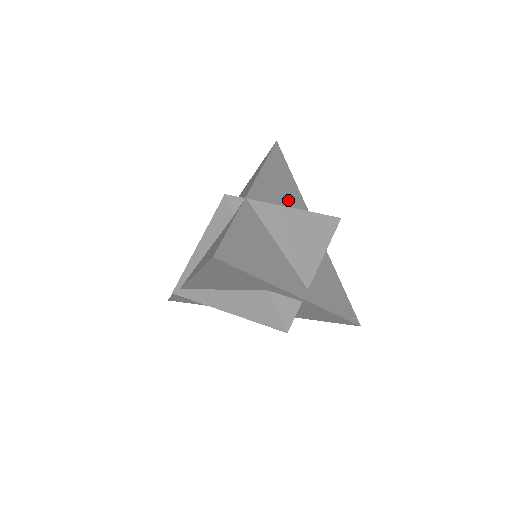
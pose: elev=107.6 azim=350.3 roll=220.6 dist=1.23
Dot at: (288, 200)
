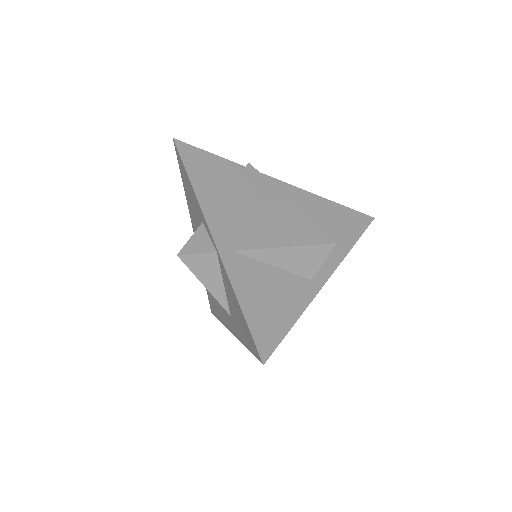
Dot at: occluded
